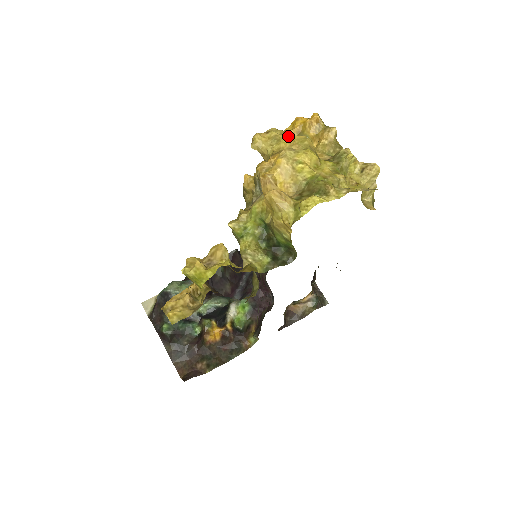
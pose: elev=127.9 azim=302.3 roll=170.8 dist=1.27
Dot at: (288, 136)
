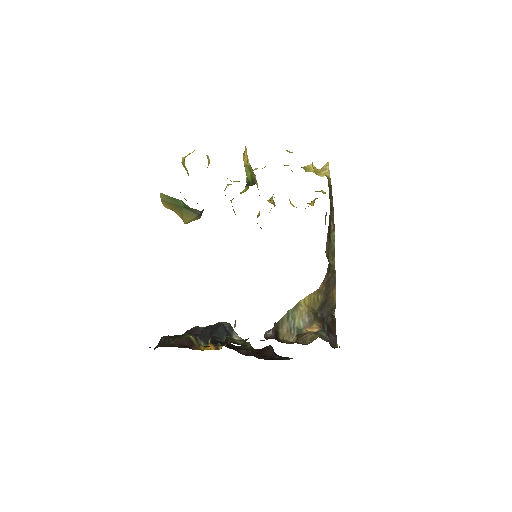
Dot at: occluded
